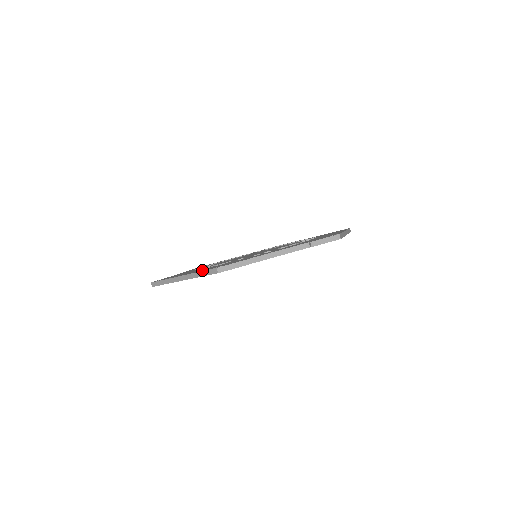
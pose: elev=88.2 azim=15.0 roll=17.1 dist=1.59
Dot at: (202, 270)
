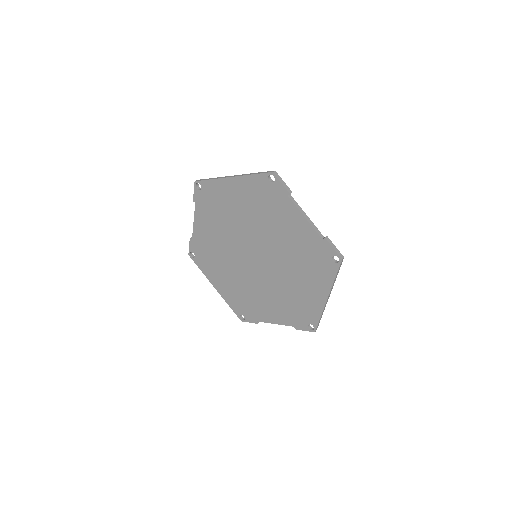
Dot at: occluded
